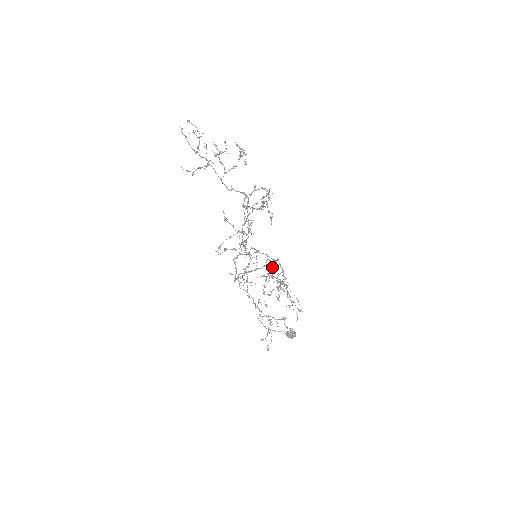
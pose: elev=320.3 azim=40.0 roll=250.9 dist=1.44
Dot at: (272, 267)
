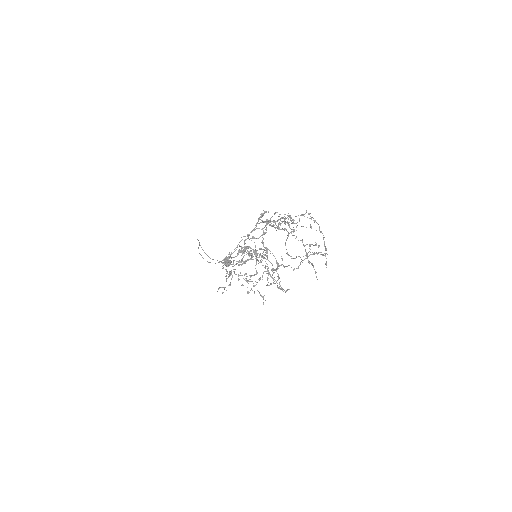
Dot at: occluded
